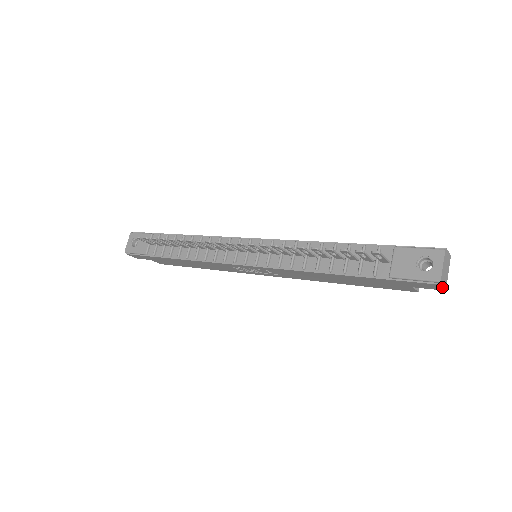
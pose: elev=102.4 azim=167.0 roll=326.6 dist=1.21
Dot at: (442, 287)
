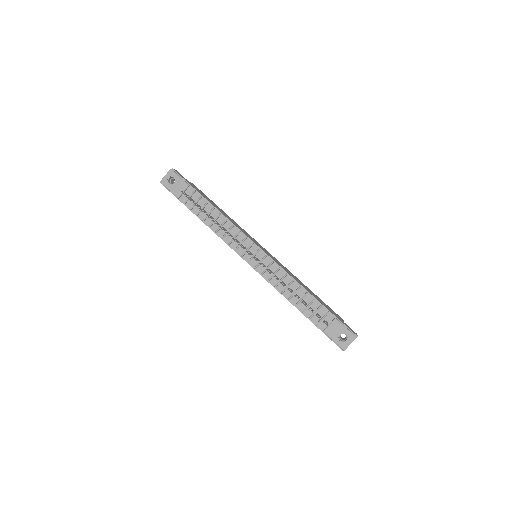
Dot at: occluded
